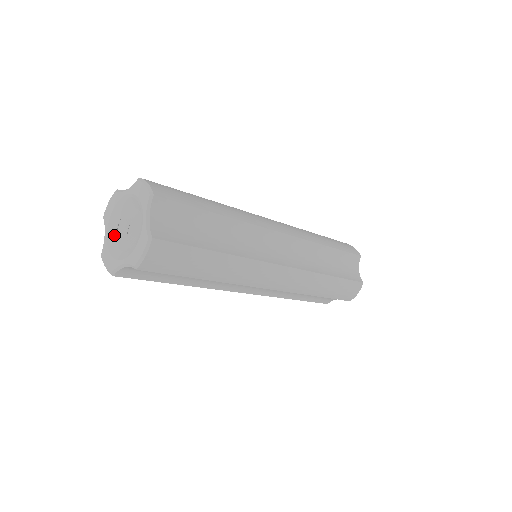
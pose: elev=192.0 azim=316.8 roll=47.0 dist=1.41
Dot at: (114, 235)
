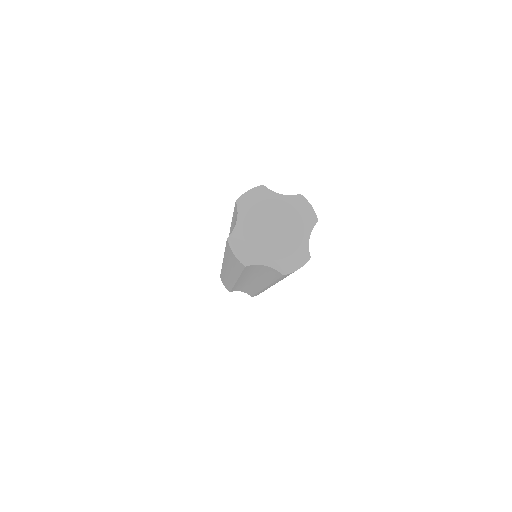
Dot at: (251, 227)
